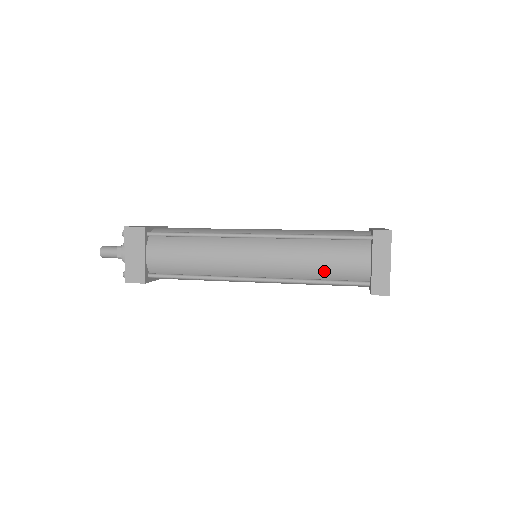
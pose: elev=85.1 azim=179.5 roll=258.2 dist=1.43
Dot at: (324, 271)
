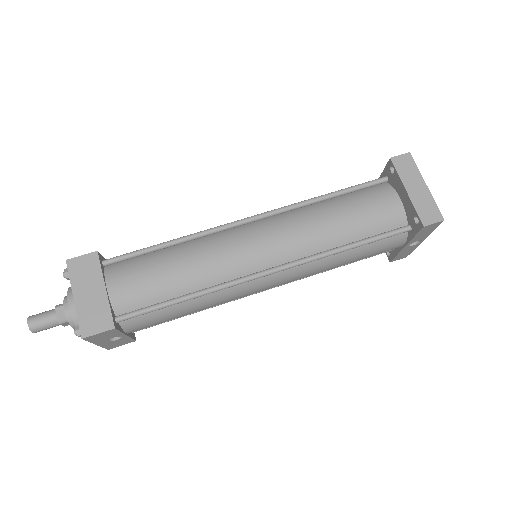
Dot at: (352, 229)
